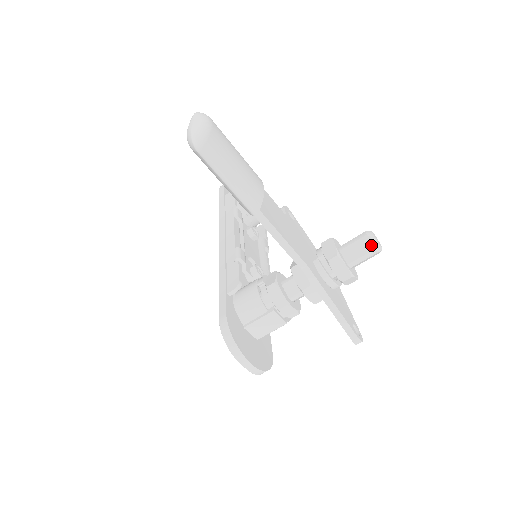
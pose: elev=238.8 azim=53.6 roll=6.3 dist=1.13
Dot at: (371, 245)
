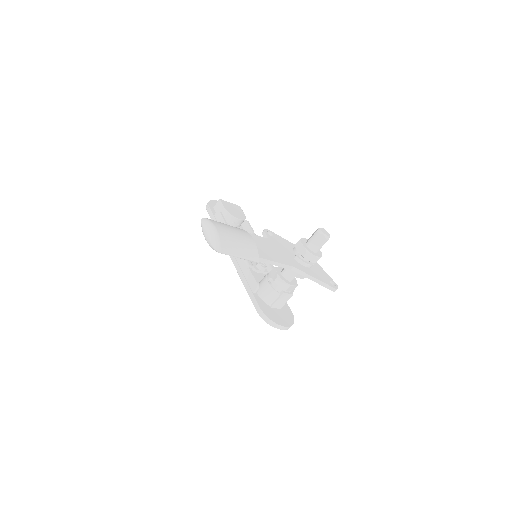
Dot at: (323, 238)
